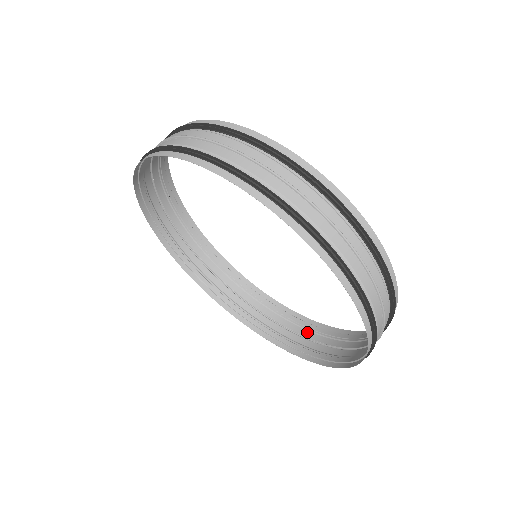
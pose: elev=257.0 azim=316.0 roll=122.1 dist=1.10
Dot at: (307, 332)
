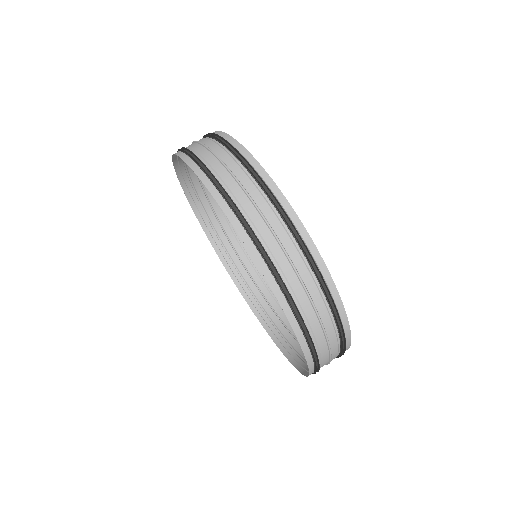
Dot at: (263, 286)
